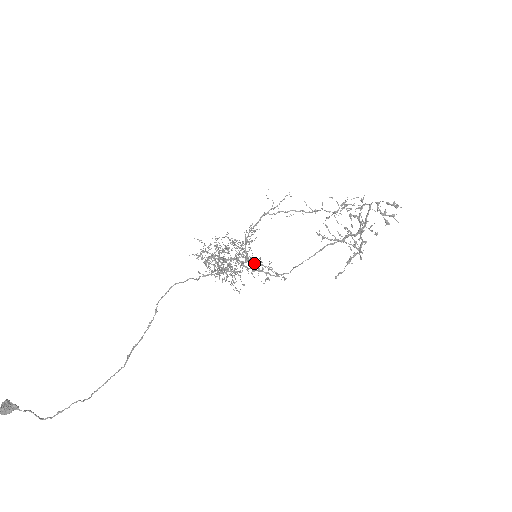
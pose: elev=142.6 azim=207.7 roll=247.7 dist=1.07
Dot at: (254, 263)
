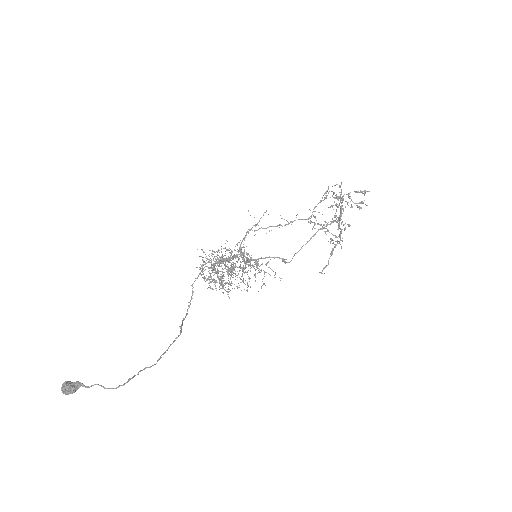
Dot at: (255, 263)
